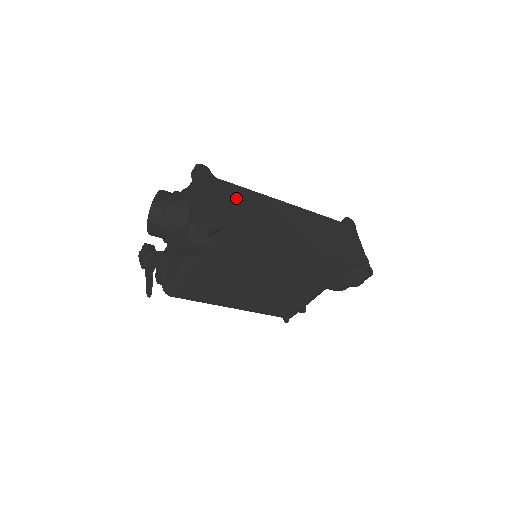
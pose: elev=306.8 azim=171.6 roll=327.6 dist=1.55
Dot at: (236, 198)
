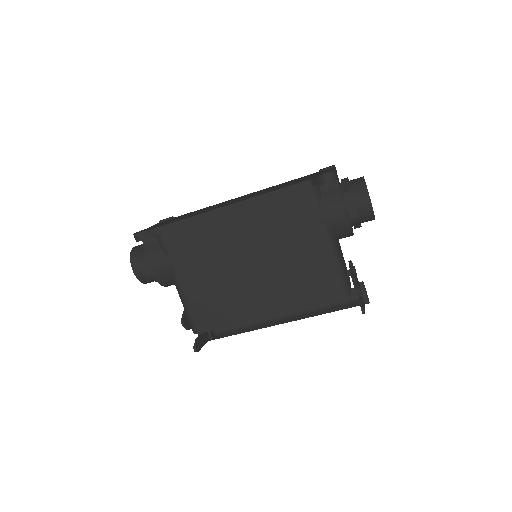
Dot at: occluded
